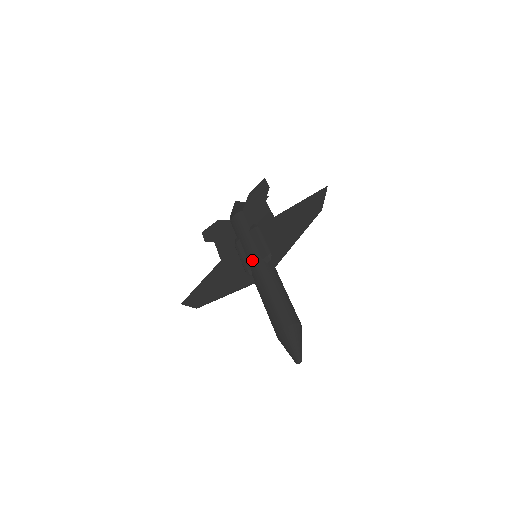
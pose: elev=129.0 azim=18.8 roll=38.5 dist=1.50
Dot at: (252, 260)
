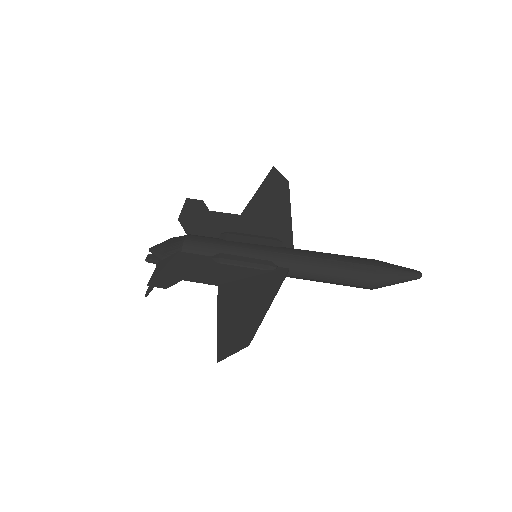
Dot at: (265, 252)
